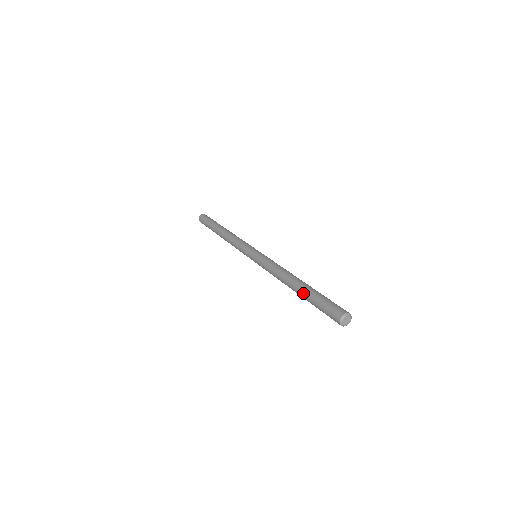
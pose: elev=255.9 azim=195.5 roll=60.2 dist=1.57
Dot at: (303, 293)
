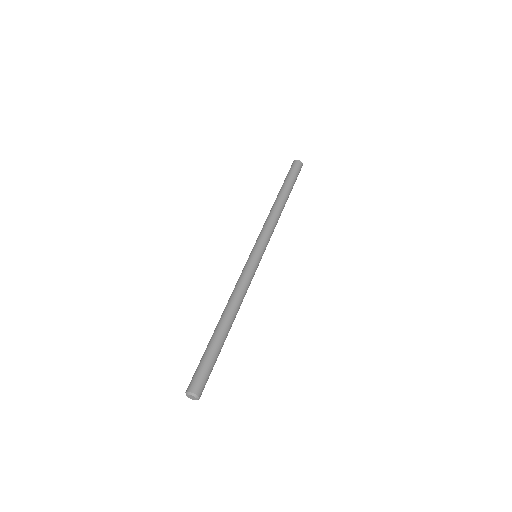
Dot at: (211, 337)
